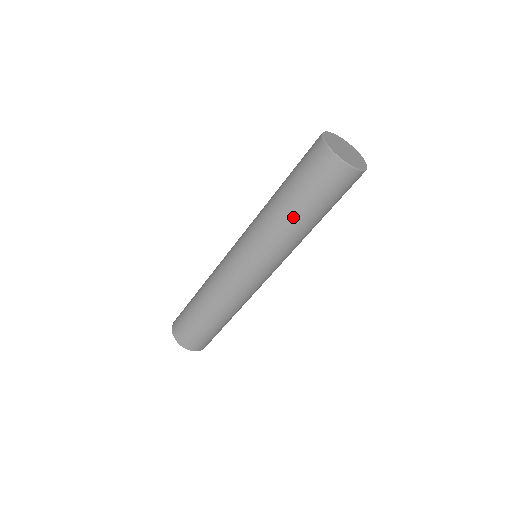
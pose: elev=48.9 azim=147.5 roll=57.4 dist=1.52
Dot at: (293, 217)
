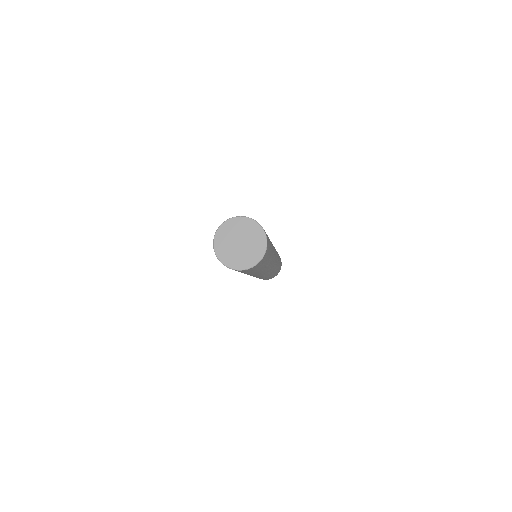
Dot at: occluded
